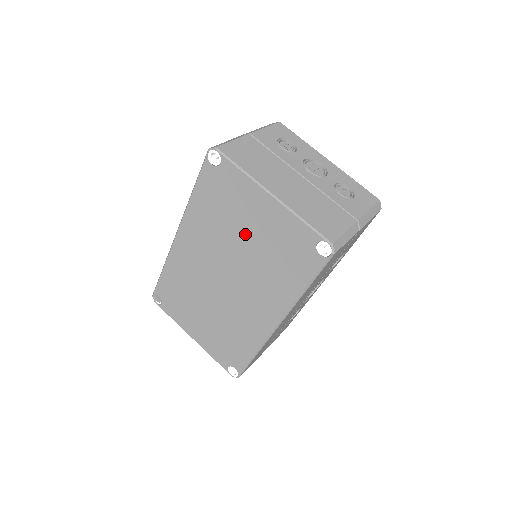
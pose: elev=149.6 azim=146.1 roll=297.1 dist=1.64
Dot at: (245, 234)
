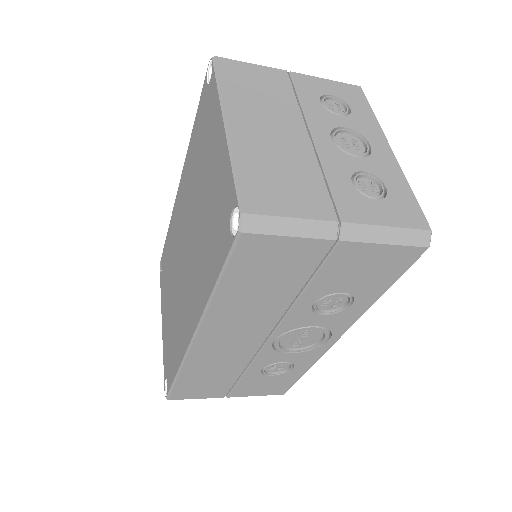
Dot at: (203, 186)
